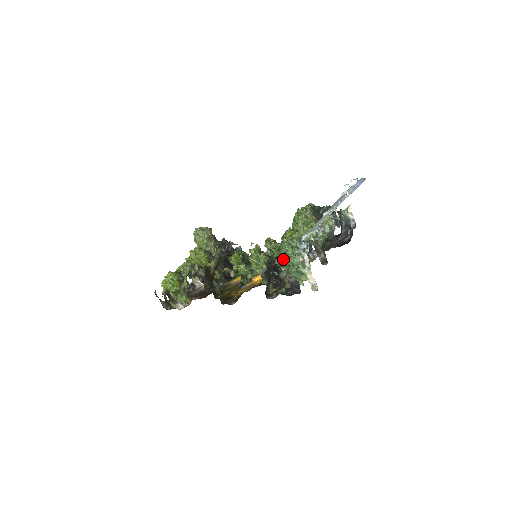
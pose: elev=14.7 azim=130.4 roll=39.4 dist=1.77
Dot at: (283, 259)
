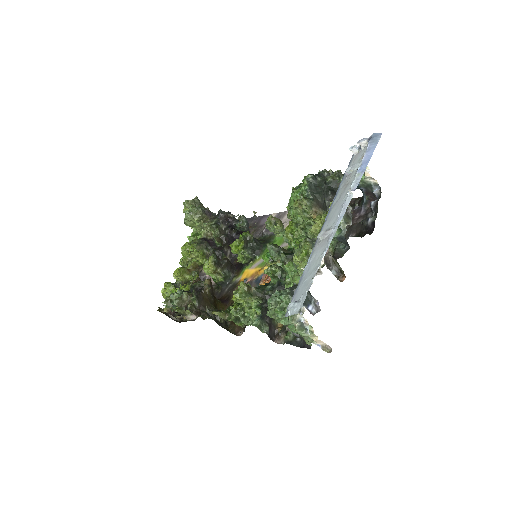
Dot at: occluded
